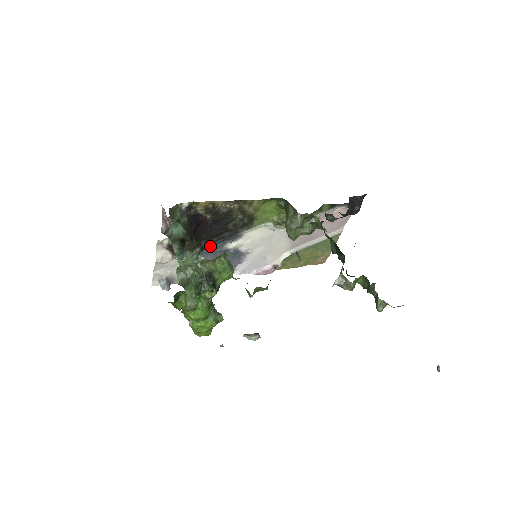
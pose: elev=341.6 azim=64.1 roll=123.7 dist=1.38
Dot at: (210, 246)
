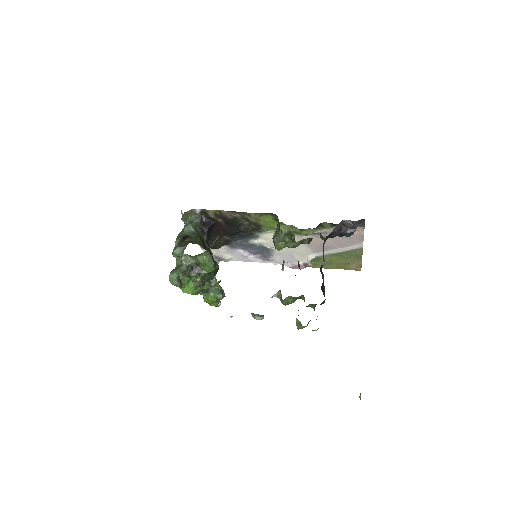
Dot at: (236, 240)
